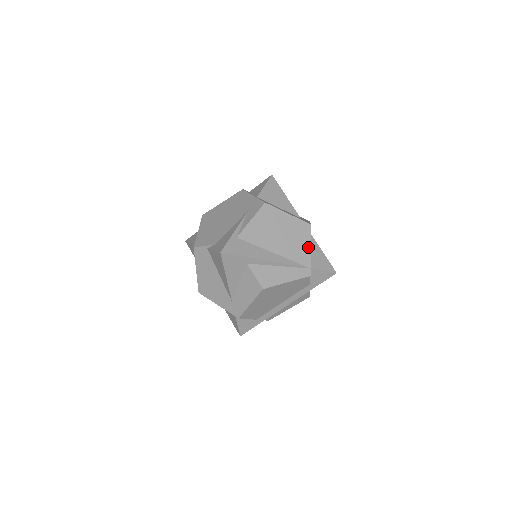
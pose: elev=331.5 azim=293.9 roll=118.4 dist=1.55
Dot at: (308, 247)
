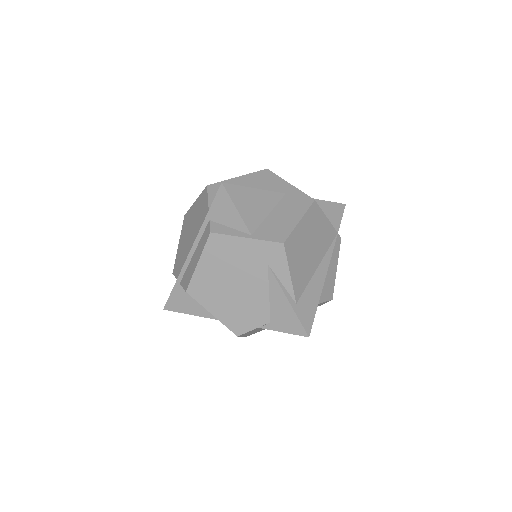
Dot at: (326, 221)
